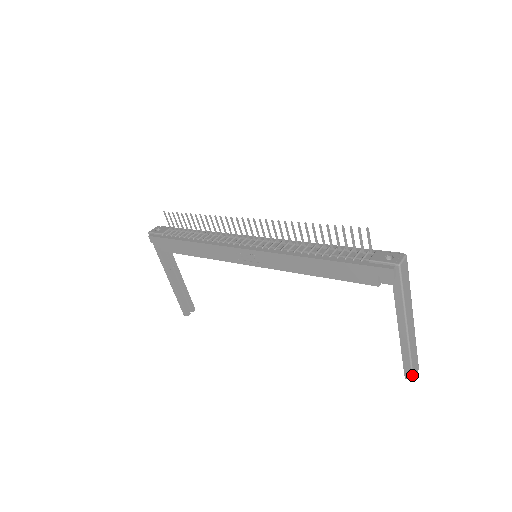
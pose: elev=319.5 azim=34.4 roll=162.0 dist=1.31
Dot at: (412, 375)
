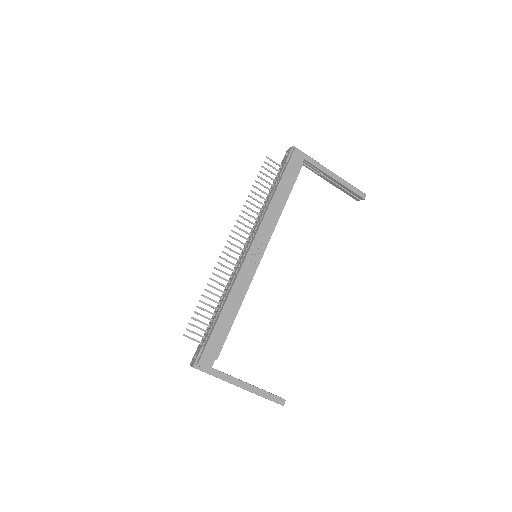
Dot at: (362, 192)
